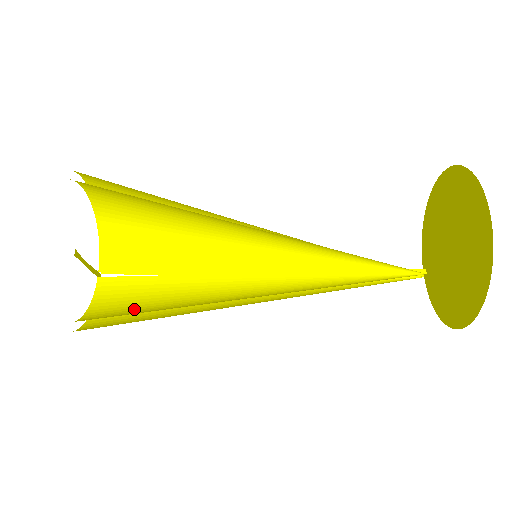
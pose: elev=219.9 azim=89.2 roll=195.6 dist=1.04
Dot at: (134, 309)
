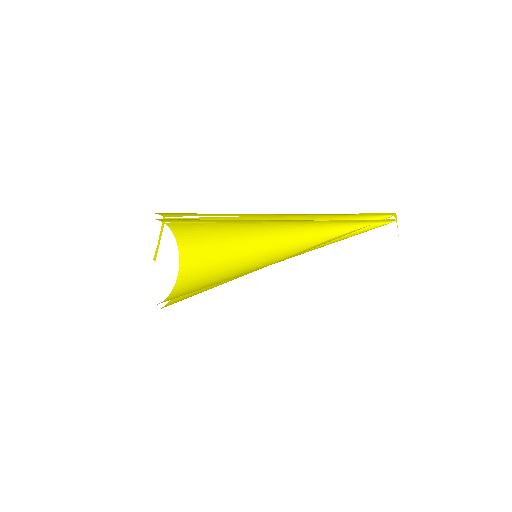
Dot at: (201, 246)
